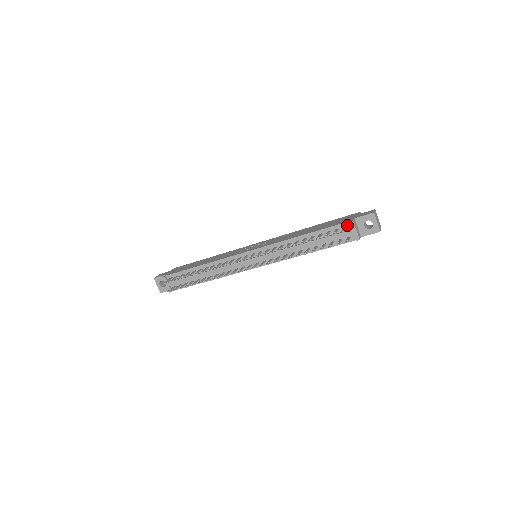
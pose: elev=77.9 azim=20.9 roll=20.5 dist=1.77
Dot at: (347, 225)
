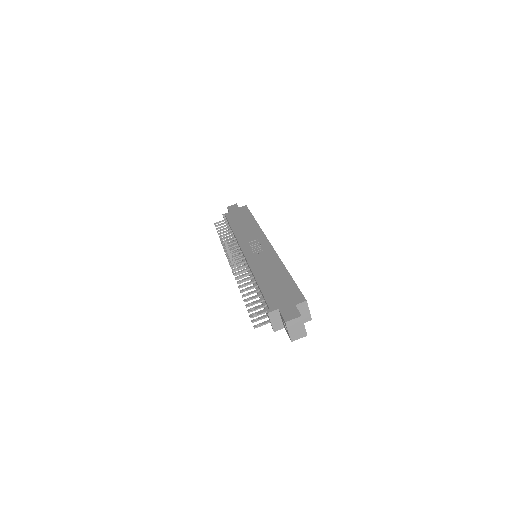
Dot at: occluded
